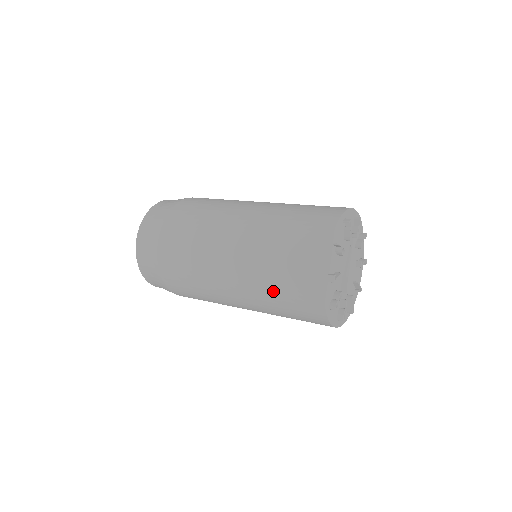
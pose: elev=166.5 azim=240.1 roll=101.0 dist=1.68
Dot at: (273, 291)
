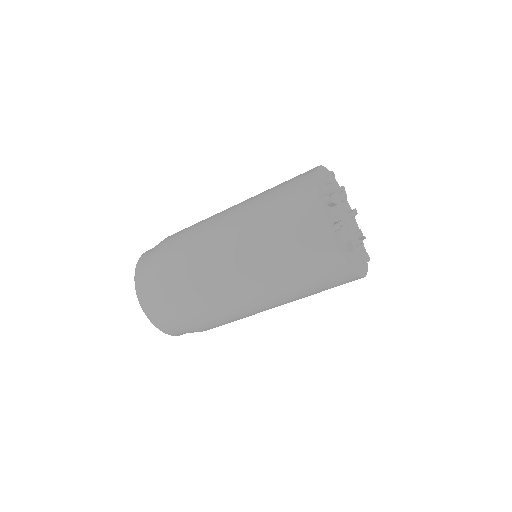
Dot at: occluded
